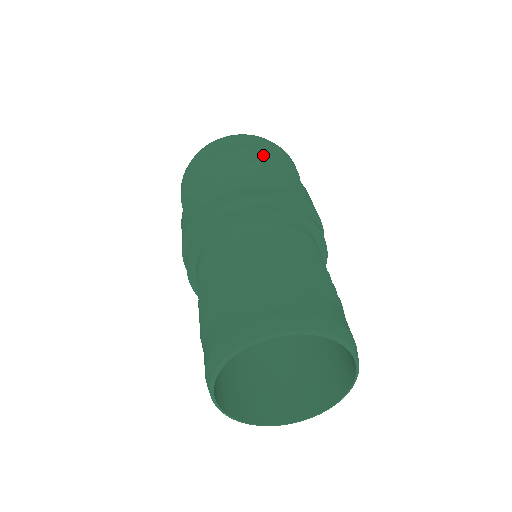
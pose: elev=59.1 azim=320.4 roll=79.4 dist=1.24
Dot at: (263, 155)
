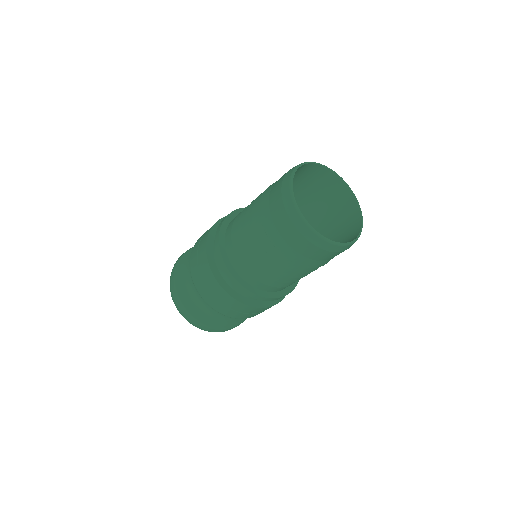
Dot at: occluded
